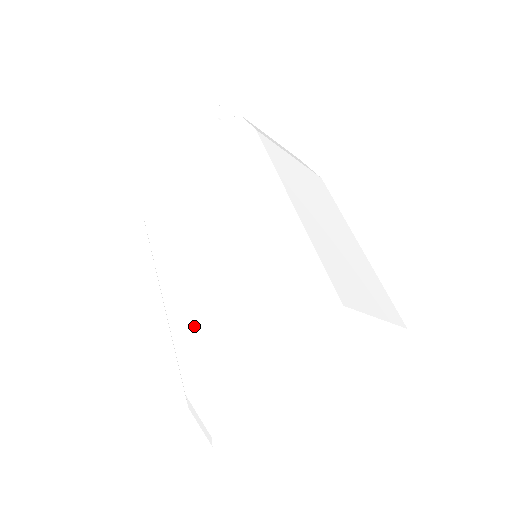
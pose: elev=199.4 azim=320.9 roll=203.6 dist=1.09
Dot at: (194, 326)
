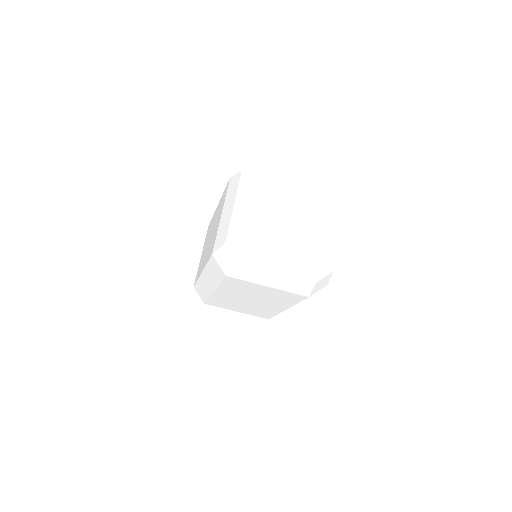
Dot at: occluded
